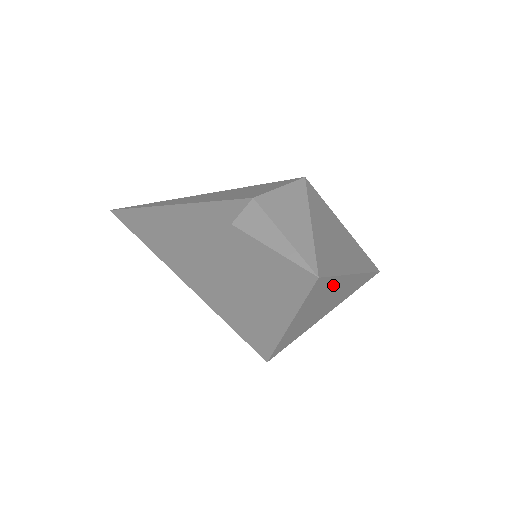
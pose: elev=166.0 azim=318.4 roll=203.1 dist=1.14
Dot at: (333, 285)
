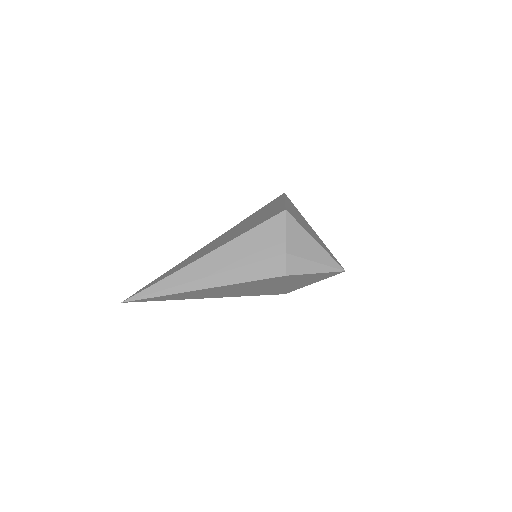
Dot at: occluded
